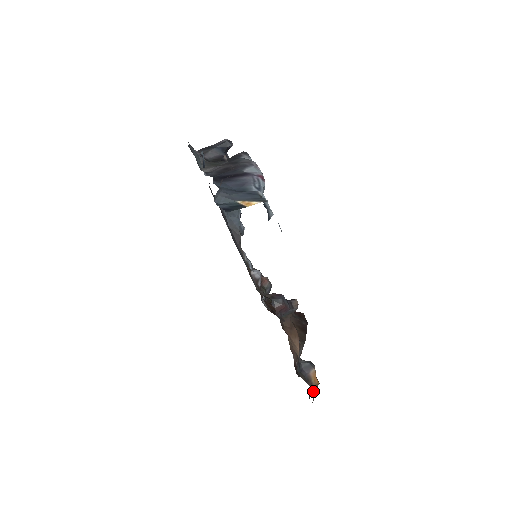
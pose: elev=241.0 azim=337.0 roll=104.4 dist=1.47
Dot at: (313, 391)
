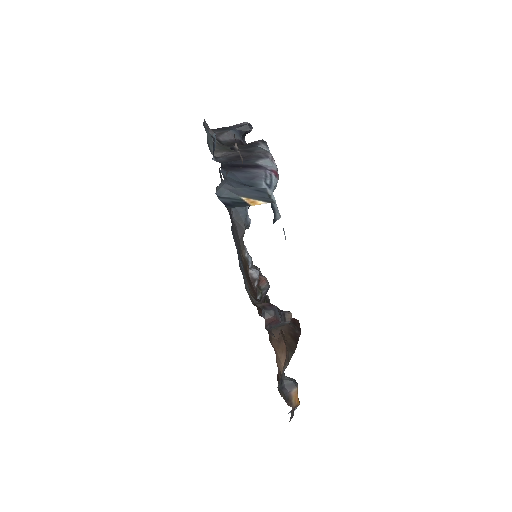
Dot at: (291, 411)
